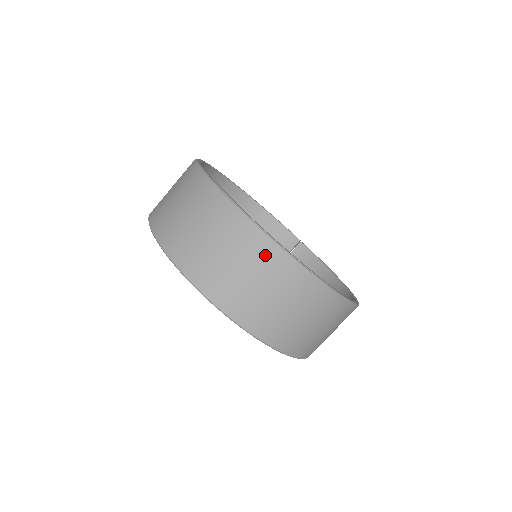
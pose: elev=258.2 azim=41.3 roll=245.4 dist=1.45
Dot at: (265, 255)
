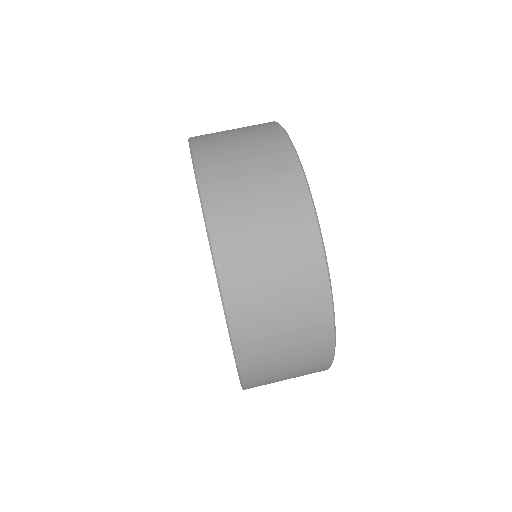
Dot at: (264, 128)
